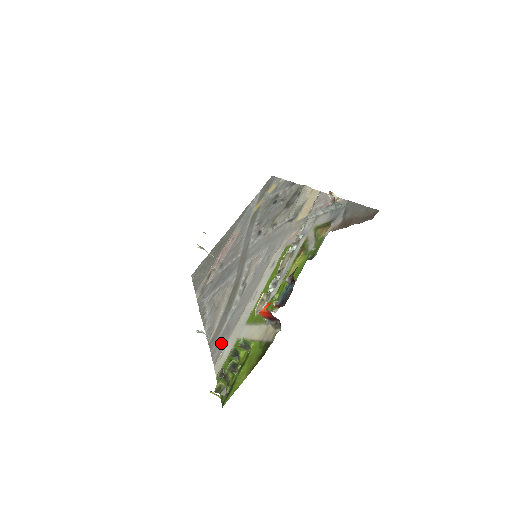
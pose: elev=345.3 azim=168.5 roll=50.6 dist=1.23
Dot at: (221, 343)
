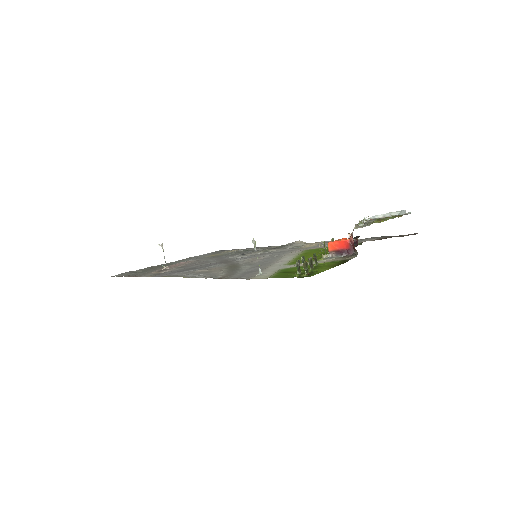
Dot at: (248, 274)
